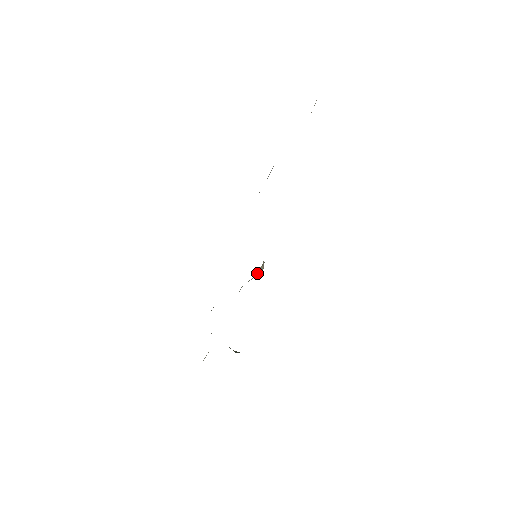
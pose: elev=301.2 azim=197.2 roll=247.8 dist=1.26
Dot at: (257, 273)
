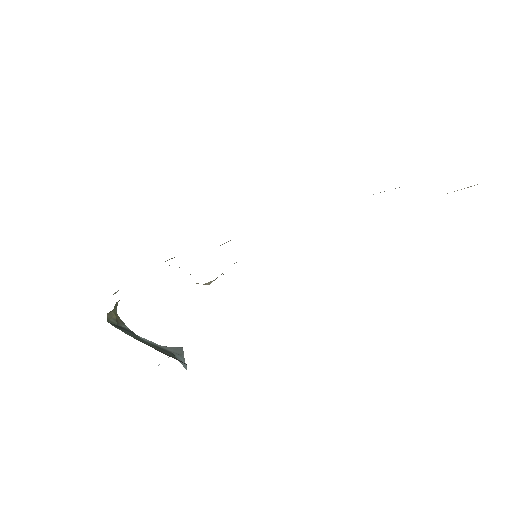
Dot at: occluded
